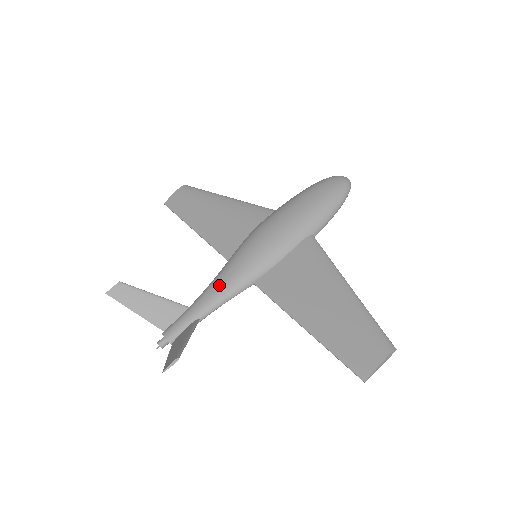
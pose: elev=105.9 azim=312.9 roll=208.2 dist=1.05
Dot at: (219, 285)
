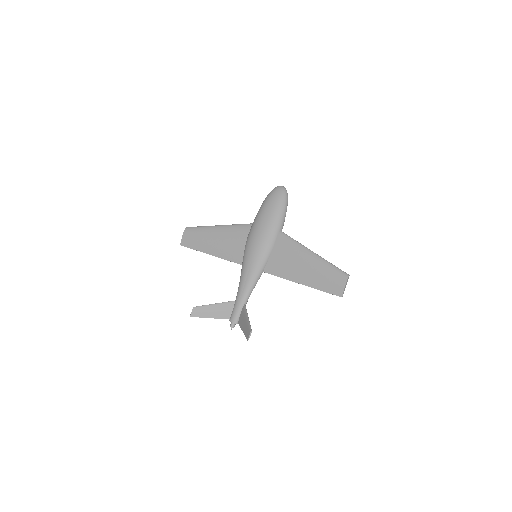
Dot at: (246, 282)
